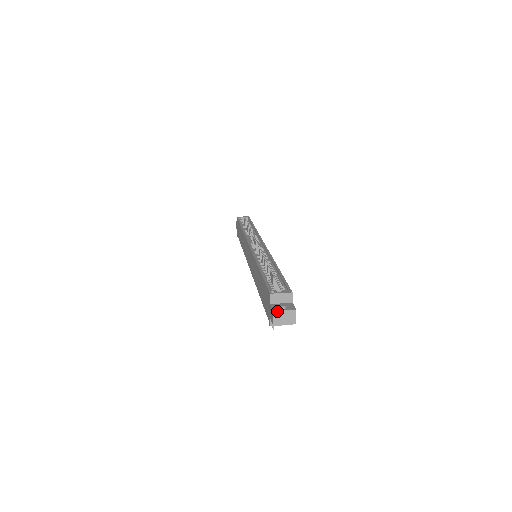
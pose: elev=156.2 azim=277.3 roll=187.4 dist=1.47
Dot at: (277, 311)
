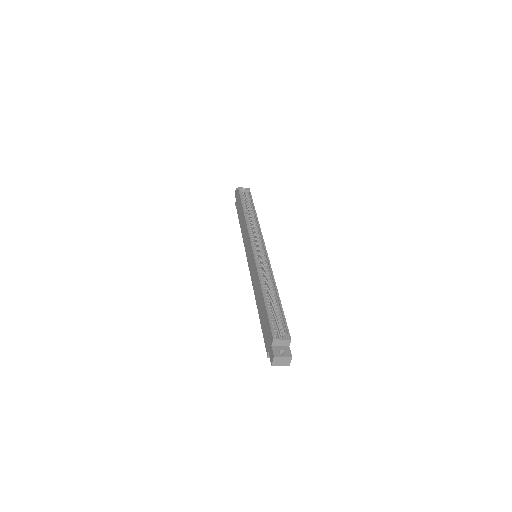
Dot at: (277, 357)
